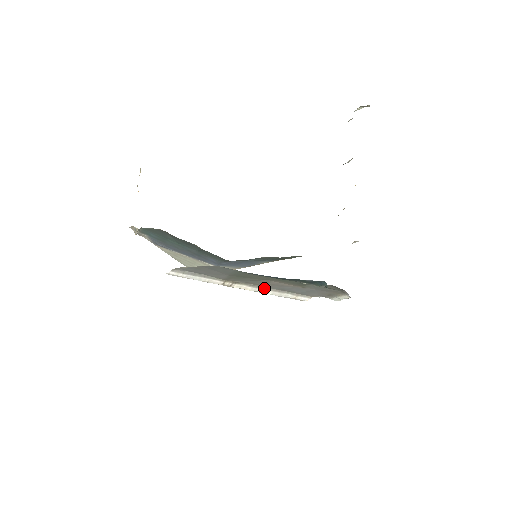
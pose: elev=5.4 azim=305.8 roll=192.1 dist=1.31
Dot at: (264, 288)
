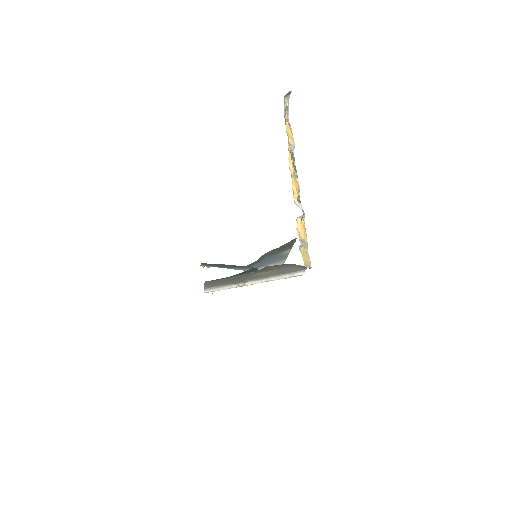
Dot at: (266, 278)
